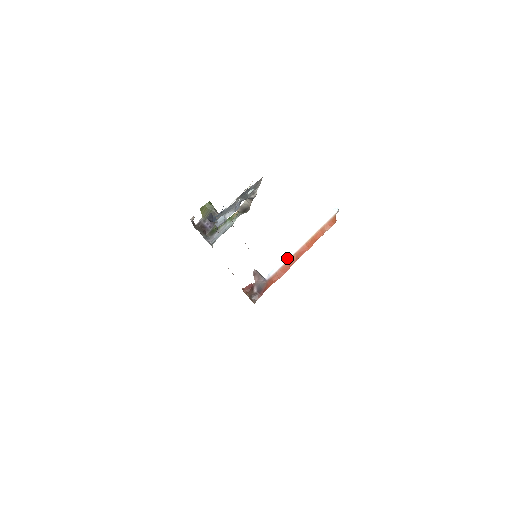
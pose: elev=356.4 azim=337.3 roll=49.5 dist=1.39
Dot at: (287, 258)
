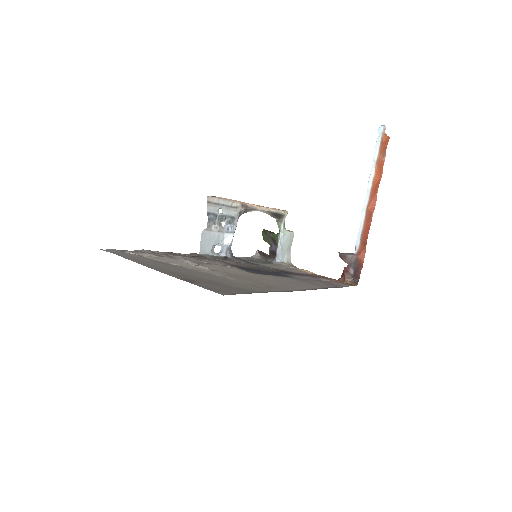
Dot at: (363, 218)
